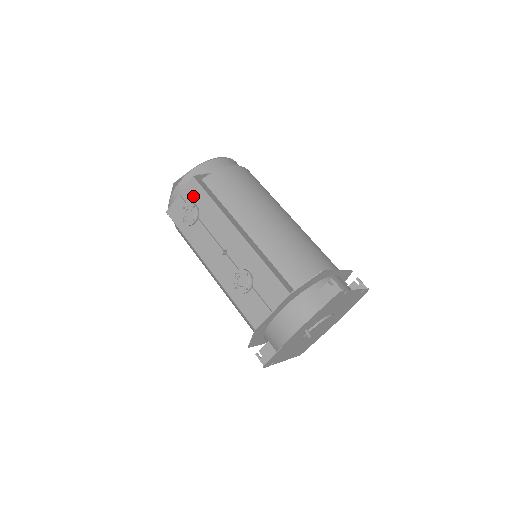
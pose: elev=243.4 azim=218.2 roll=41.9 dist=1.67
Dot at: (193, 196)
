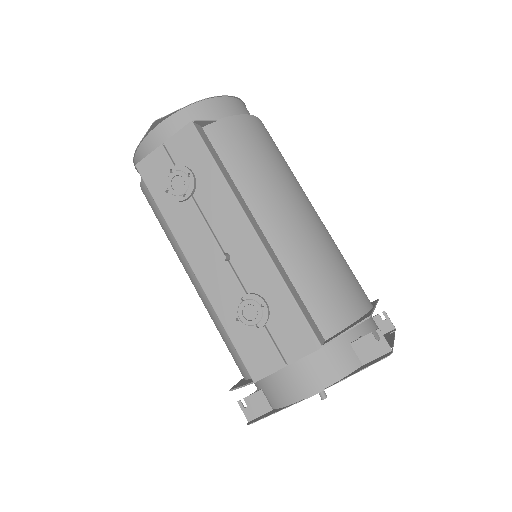
Dot at: (187, 153)
